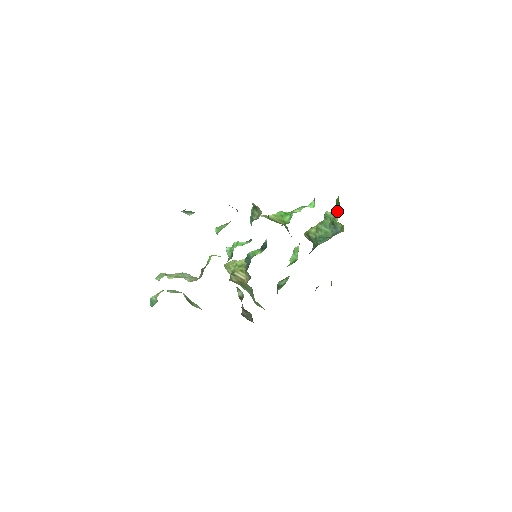
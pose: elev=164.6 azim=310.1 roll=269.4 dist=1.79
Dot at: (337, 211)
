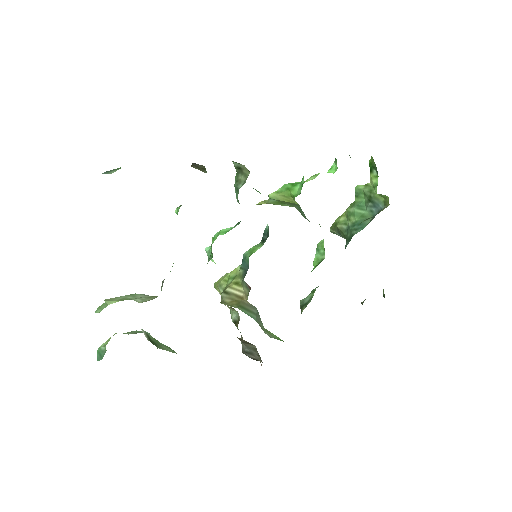
Dot at: (373, 179)
